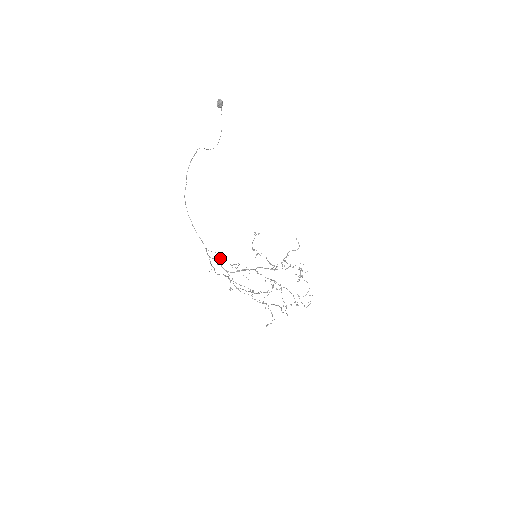
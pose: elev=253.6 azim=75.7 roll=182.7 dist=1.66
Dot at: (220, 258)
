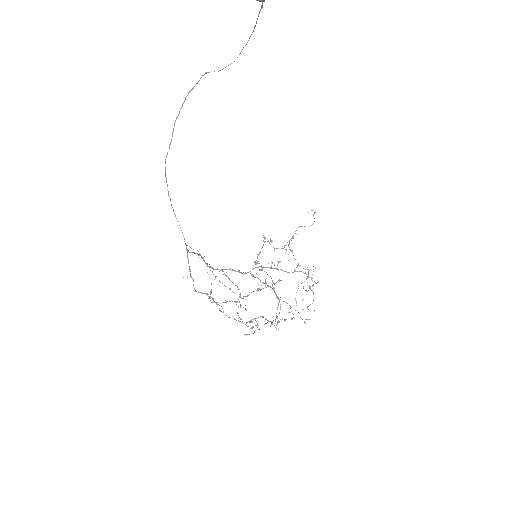
Dot at: occluded
